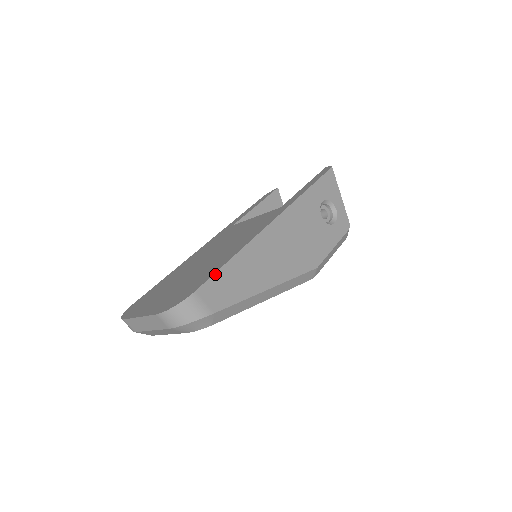
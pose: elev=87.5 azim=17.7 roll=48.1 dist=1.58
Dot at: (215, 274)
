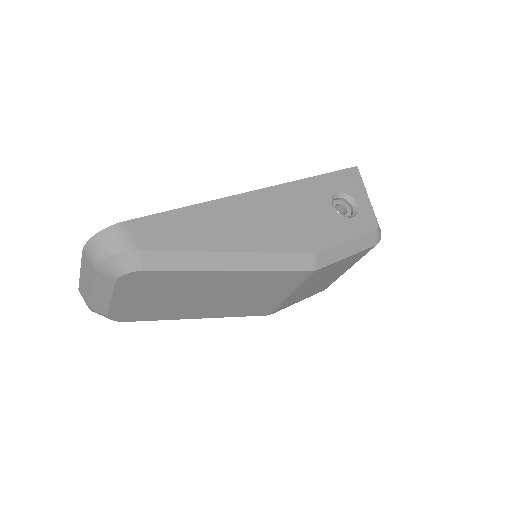
Dot at: (157, 214)
